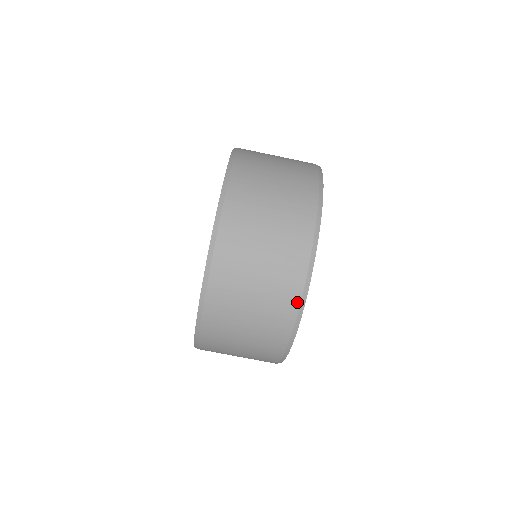
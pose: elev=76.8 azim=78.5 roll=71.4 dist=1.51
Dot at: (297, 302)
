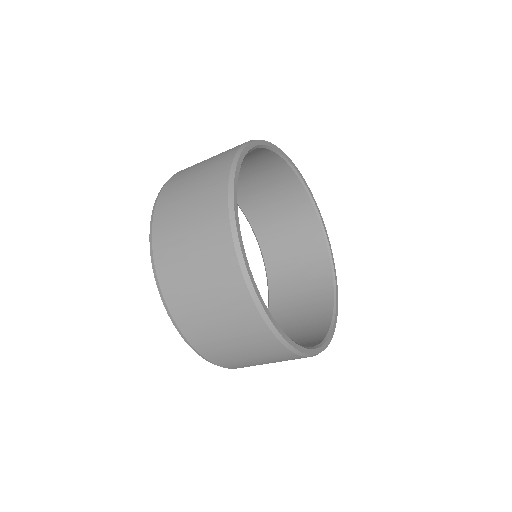
Dot at: occluded
